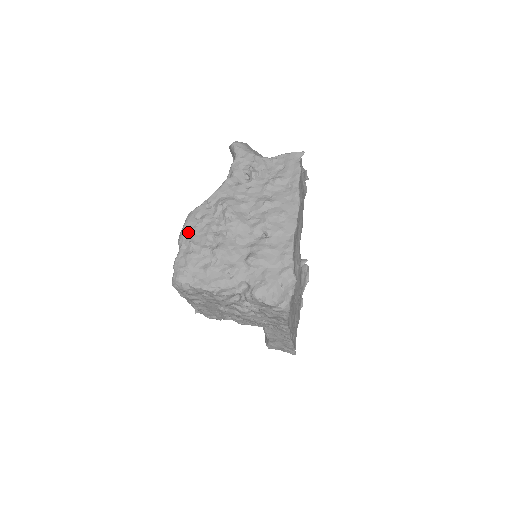
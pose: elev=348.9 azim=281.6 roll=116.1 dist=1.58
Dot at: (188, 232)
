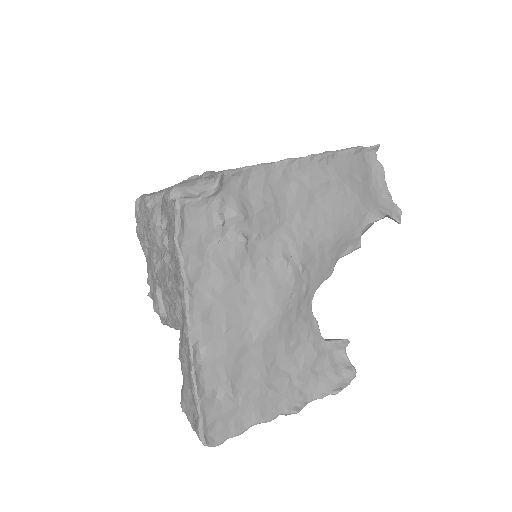
Dot at: occluded
